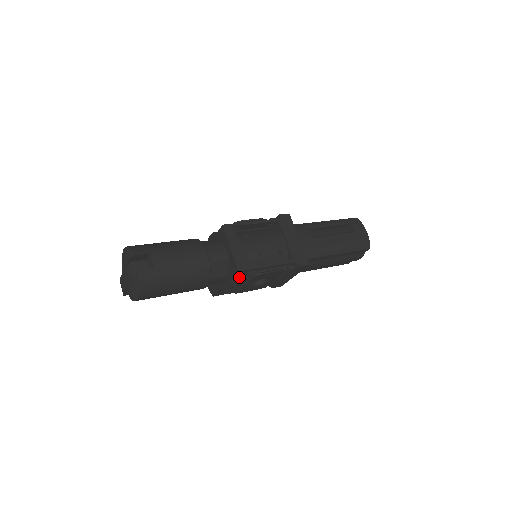
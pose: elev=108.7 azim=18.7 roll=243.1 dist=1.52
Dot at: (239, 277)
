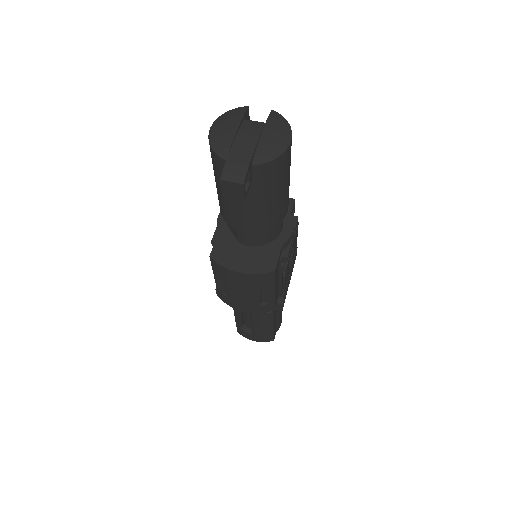
Dot at: occluded
